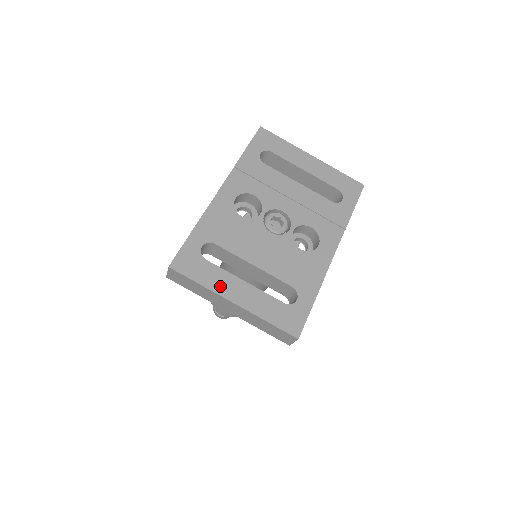
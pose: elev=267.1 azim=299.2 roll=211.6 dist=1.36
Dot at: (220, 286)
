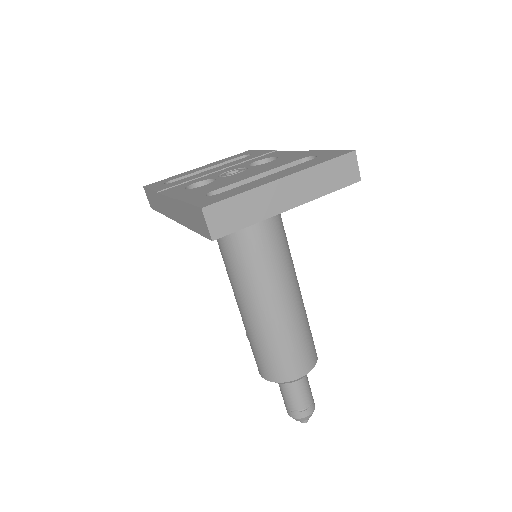
Dot at: (257, 184)
